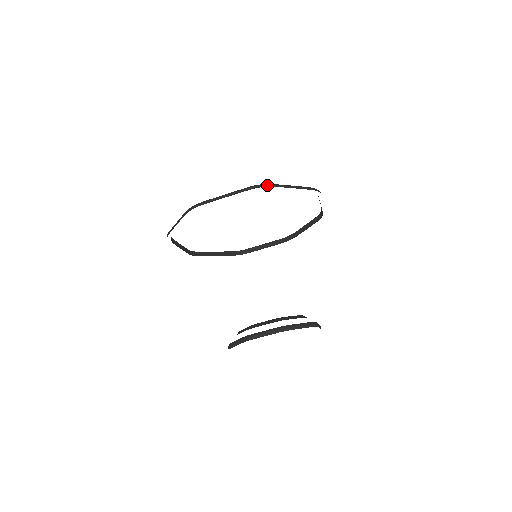
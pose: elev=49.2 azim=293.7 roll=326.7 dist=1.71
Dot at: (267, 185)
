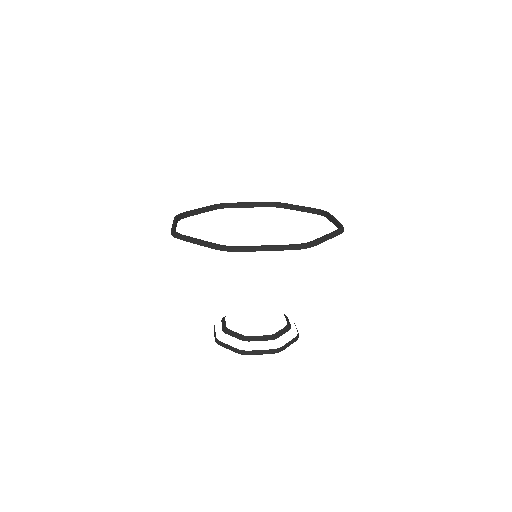
Dot at: (311, 245)
